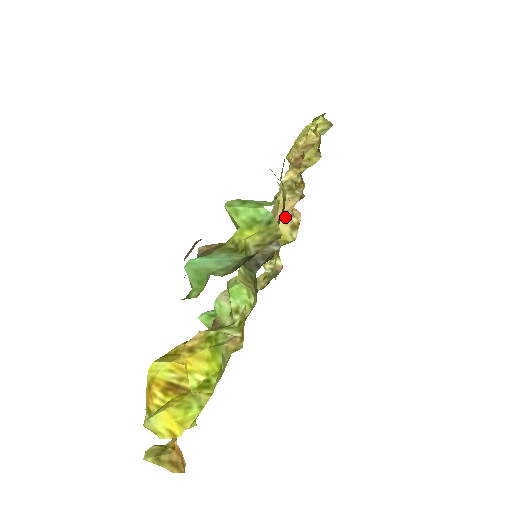
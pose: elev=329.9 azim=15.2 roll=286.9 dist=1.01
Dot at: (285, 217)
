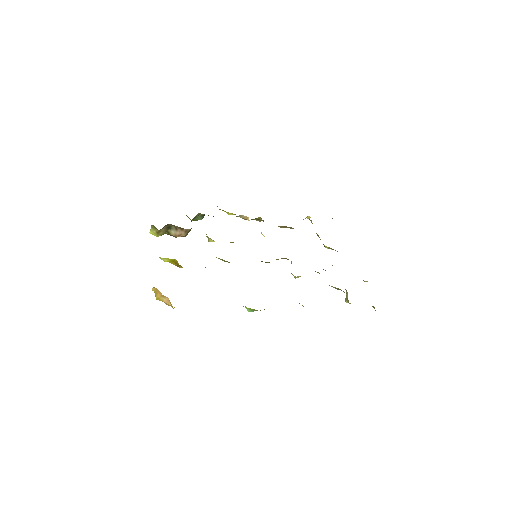
Dot at: occluded
